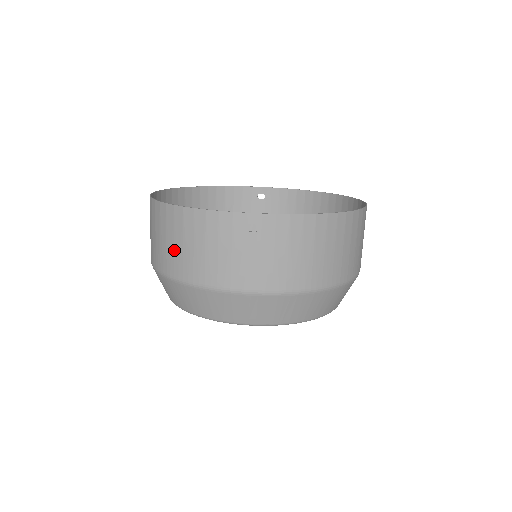
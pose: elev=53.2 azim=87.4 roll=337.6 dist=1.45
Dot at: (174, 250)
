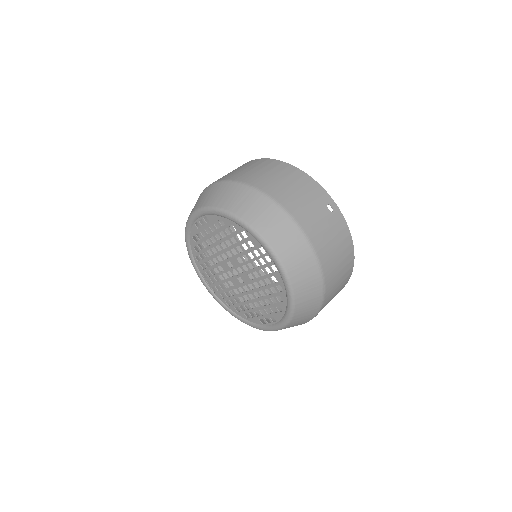
Dot at: (271, 178)
